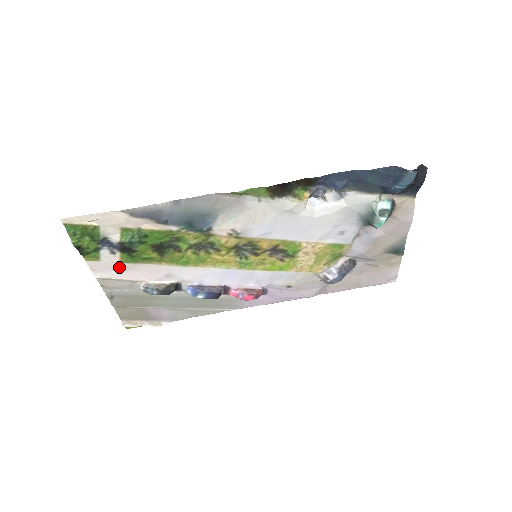
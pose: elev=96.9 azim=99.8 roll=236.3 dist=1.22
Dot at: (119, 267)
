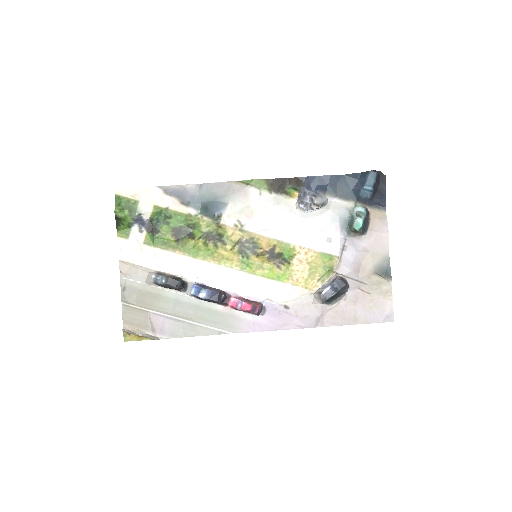
Dot at: (141, 249)
